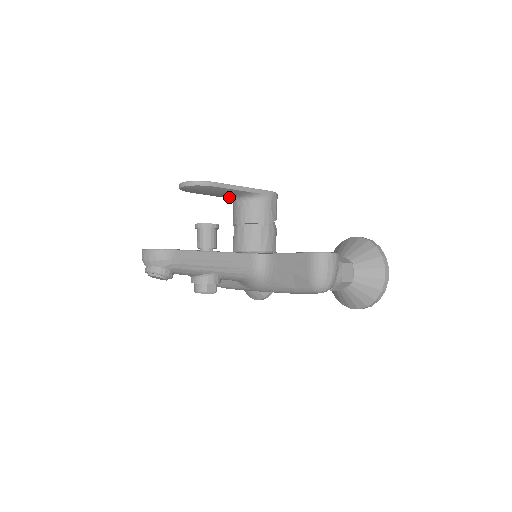
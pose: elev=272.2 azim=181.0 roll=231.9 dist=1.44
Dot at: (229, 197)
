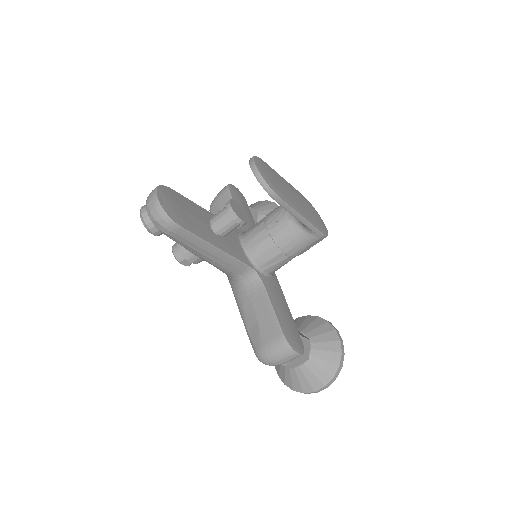
Dot at: occluded
